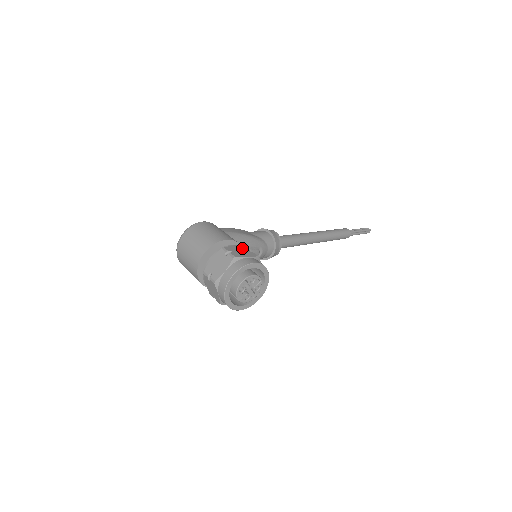
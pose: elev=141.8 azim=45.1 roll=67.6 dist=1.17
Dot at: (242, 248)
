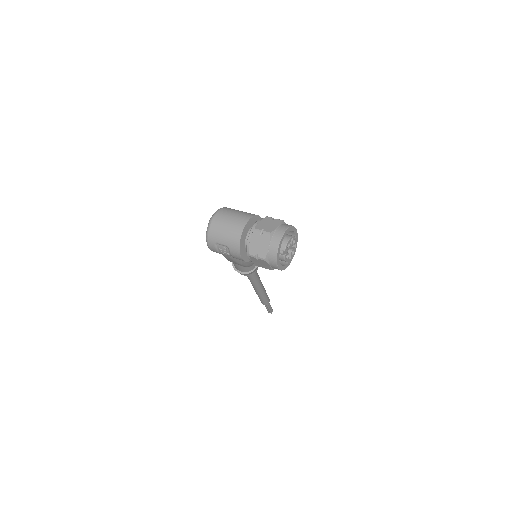
Dot at: occluded
